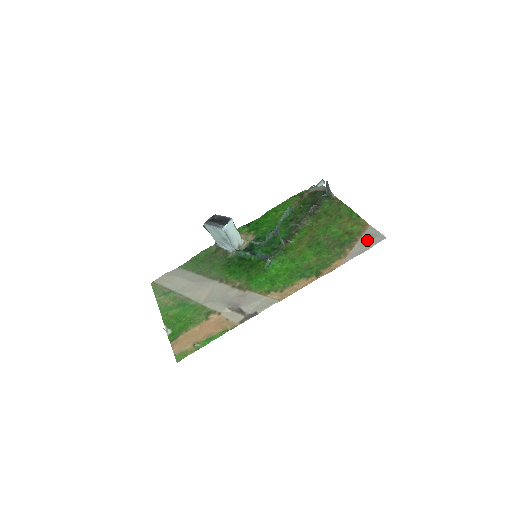
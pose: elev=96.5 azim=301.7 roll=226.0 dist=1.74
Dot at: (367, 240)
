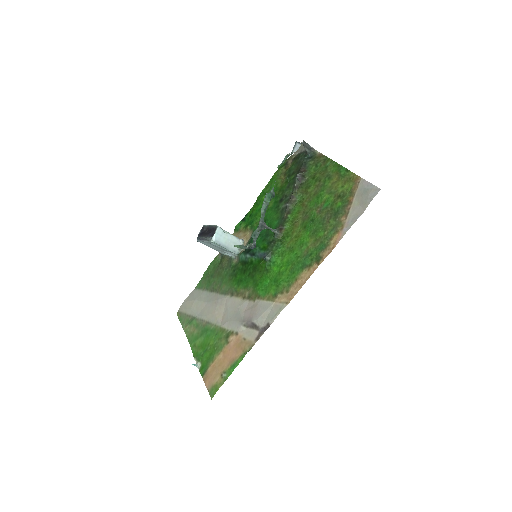
Dot at: (361, 199)
